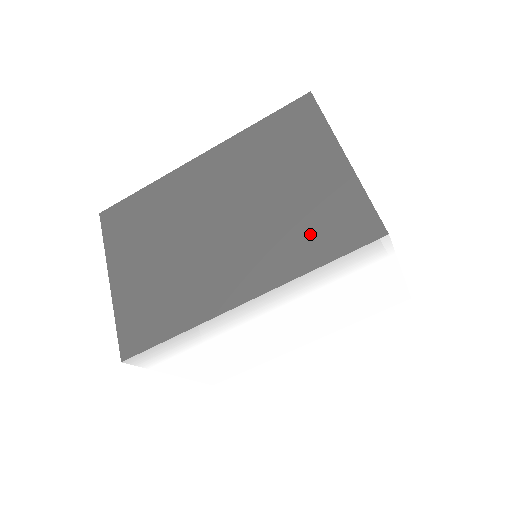
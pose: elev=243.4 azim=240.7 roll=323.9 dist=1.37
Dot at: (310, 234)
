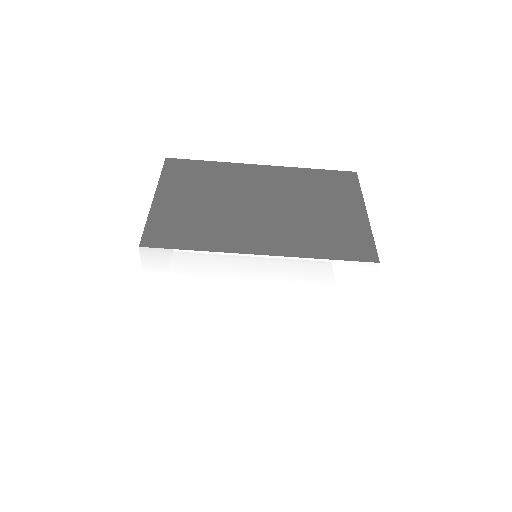
Dot at: (326, 239)
